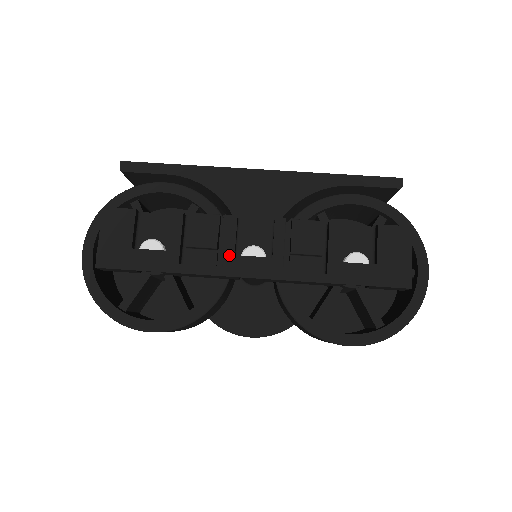
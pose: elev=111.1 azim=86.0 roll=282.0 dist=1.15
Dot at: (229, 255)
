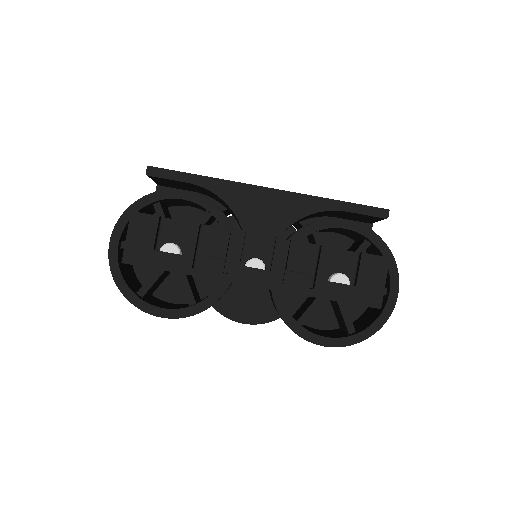
Dot at: (235, 265)
